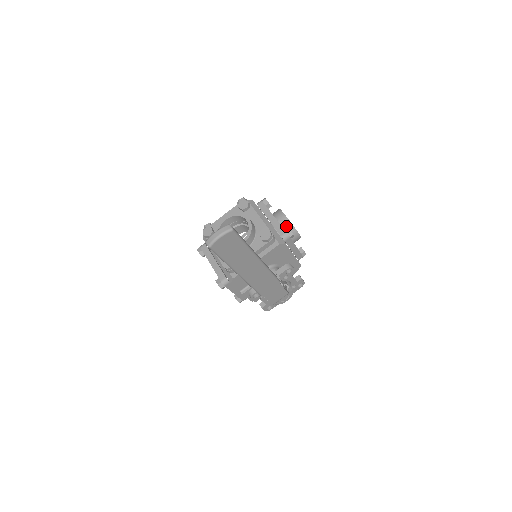
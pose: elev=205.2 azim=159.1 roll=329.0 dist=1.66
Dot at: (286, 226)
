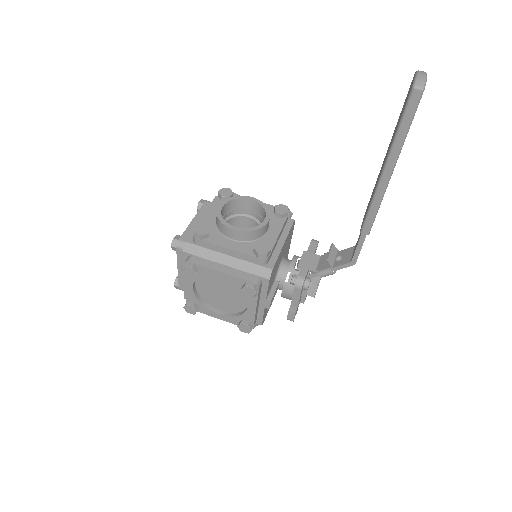
Dot at: occluded
